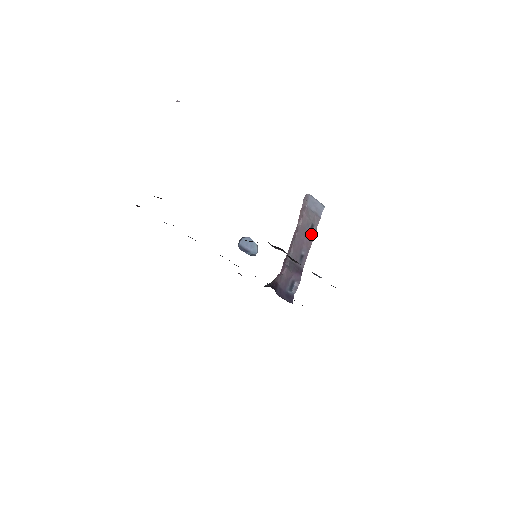
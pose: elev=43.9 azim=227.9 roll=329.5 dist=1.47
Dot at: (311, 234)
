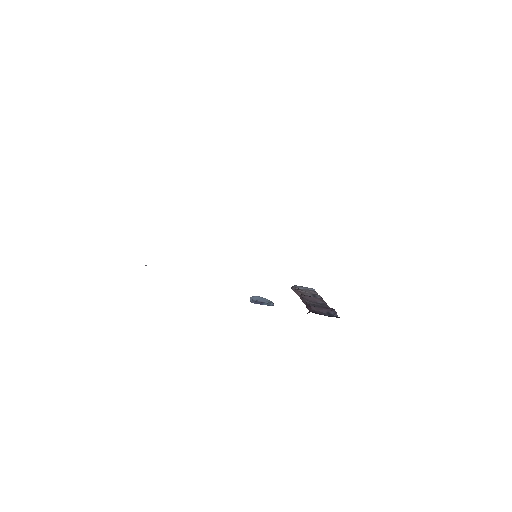
Dot at: occluded
